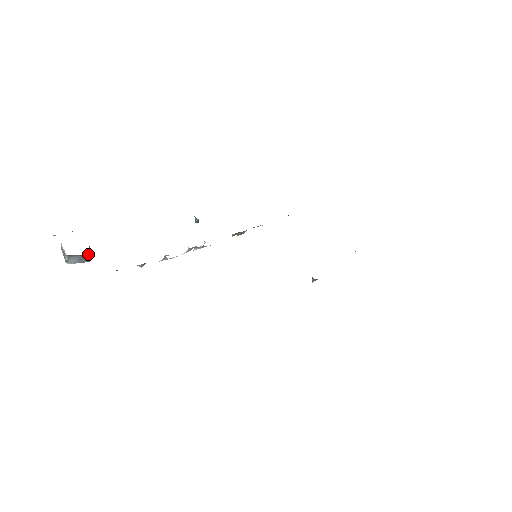
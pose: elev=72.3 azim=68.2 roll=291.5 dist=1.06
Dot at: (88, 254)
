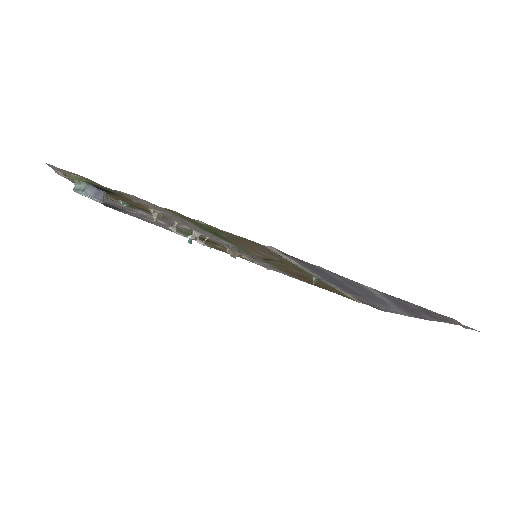
Dot at: (104, 193)
